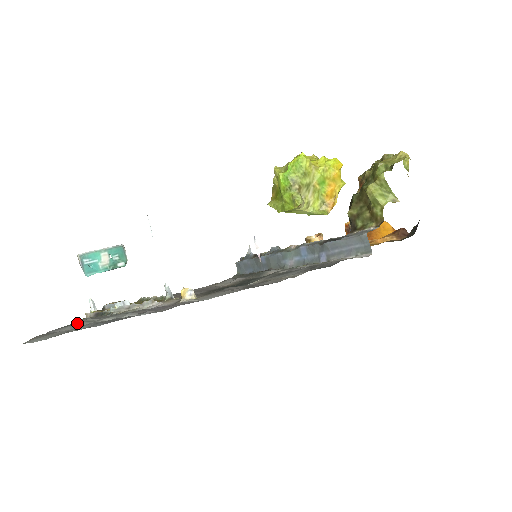
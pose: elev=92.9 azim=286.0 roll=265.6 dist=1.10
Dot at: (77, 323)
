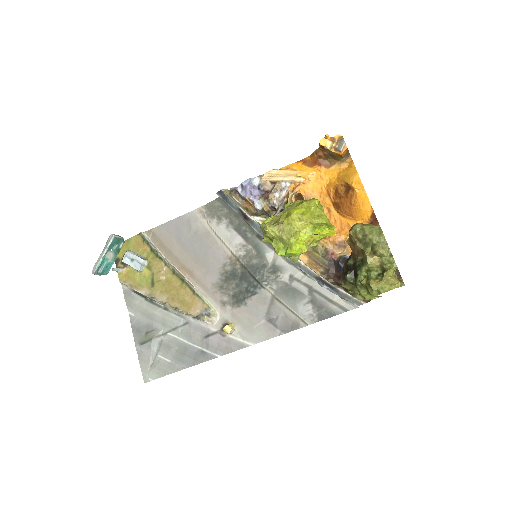
Dot at: (153, 342)
